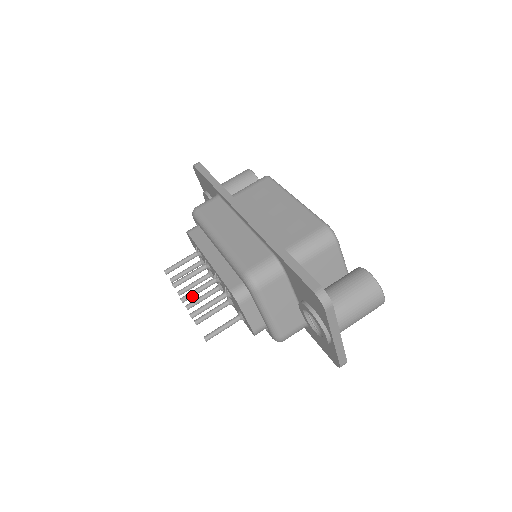
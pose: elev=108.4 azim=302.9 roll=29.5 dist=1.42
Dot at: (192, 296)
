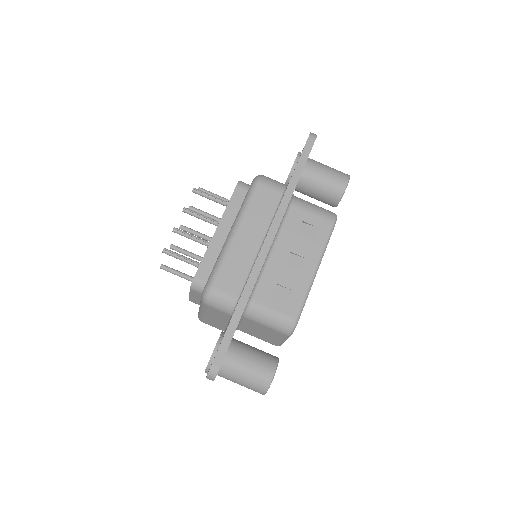
Dot at: (183, 235)
